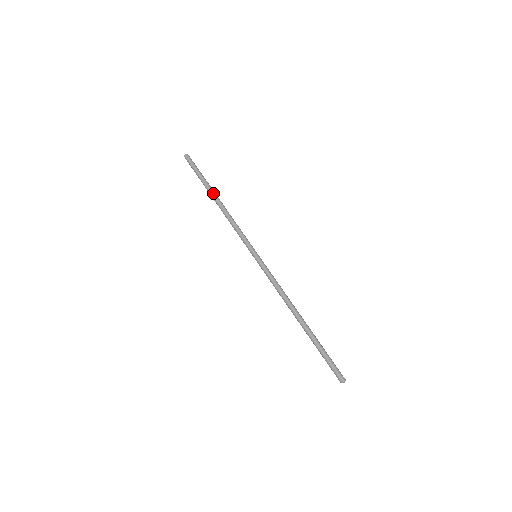
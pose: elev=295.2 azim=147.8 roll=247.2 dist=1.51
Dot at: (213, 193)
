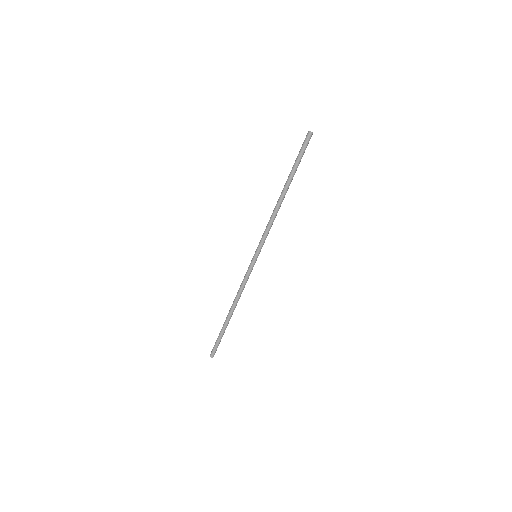
Dot at: (288, 188)
